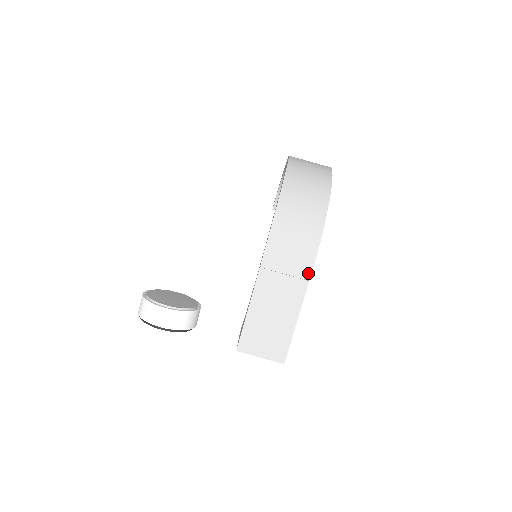
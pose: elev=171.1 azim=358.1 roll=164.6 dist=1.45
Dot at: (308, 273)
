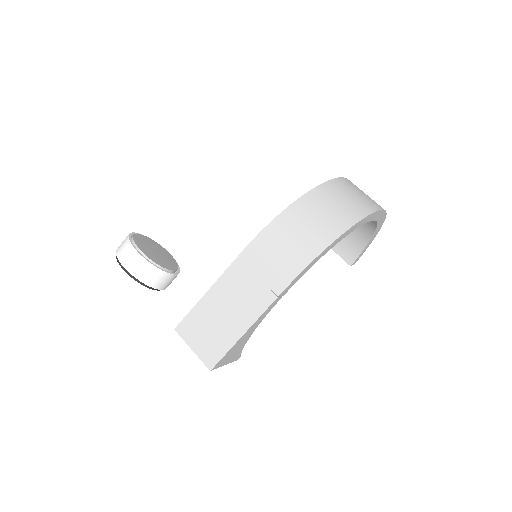
Dot at: (281, 288)
